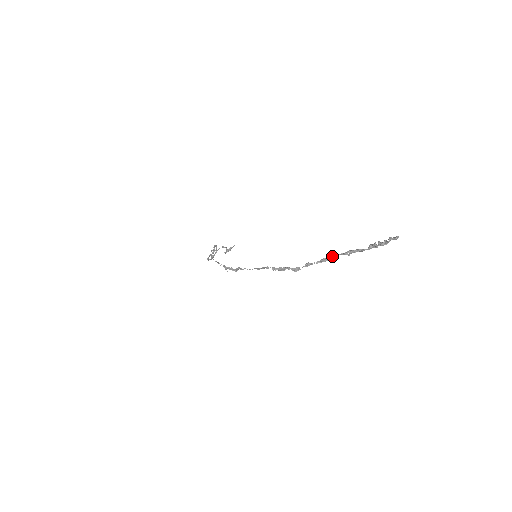
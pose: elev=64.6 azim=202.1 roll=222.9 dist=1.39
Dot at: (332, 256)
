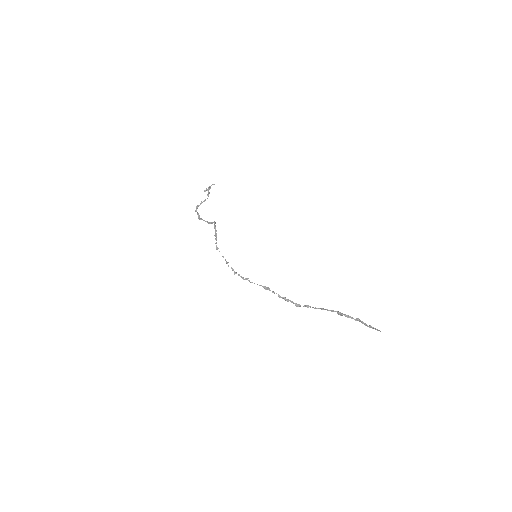
Dot at: (328, 310)
